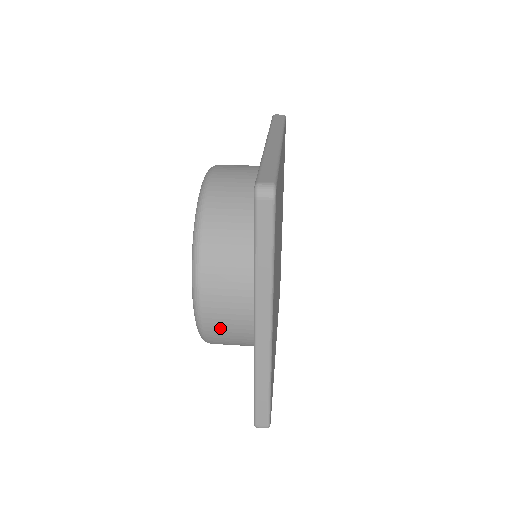
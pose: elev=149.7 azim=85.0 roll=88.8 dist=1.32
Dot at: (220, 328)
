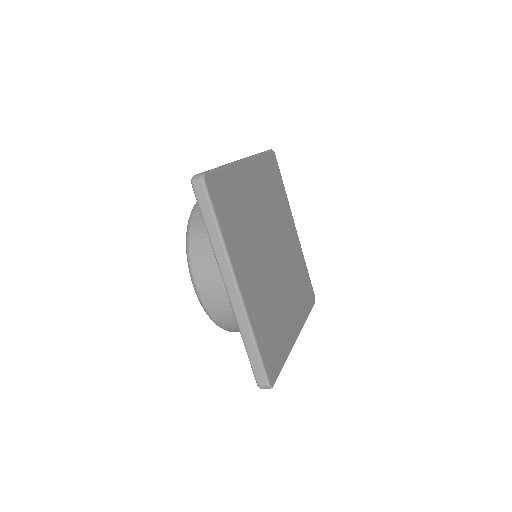
Dot at: occluded
